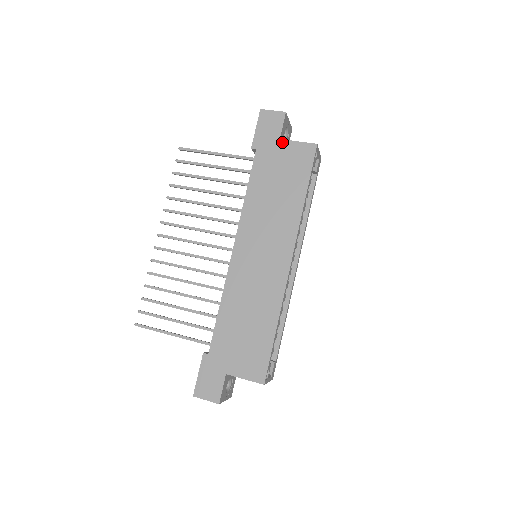
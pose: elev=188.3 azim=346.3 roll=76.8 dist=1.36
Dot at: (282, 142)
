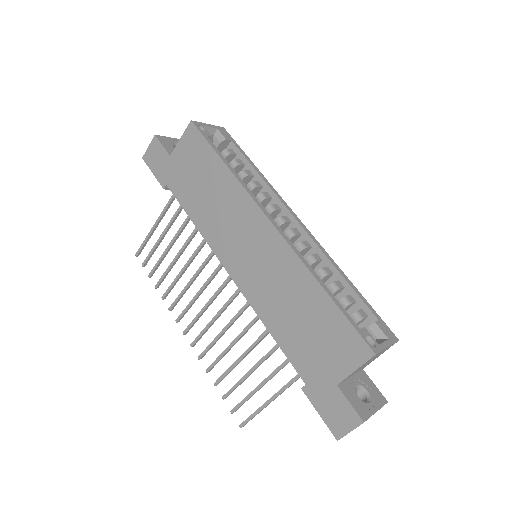
Dot at: (173, 155)
